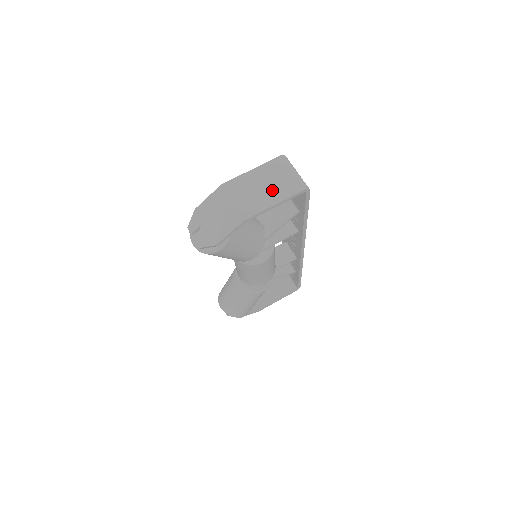
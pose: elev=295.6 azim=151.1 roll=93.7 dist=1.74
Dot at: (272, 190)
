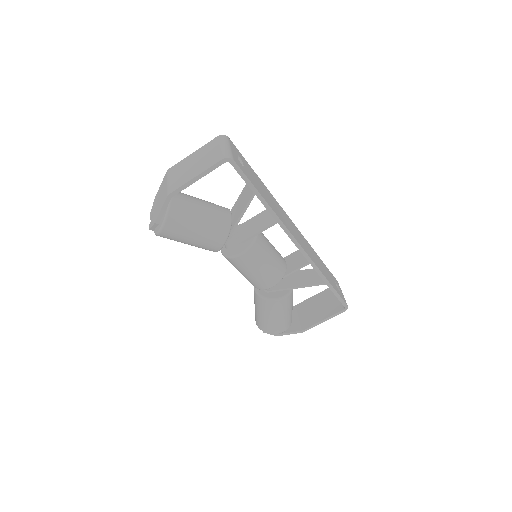
Dot at: (199, 165)
